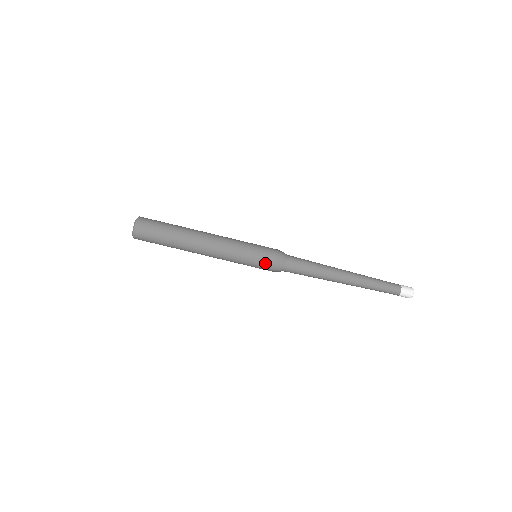
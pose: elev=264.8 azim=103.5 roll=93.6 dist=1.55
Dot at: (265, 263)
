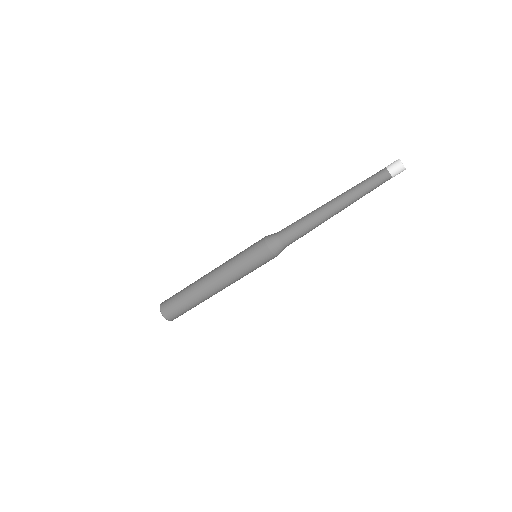
Dot at: (262, 254)
